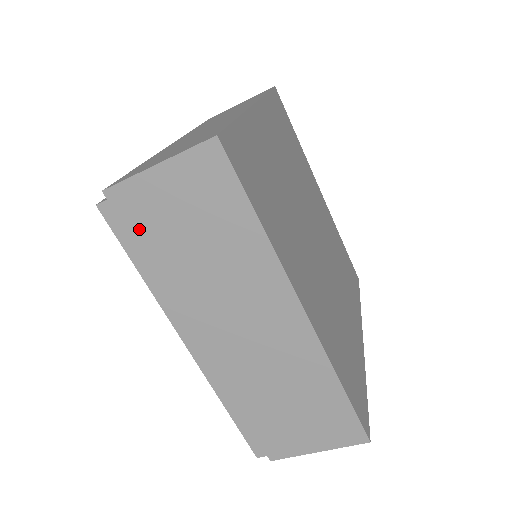
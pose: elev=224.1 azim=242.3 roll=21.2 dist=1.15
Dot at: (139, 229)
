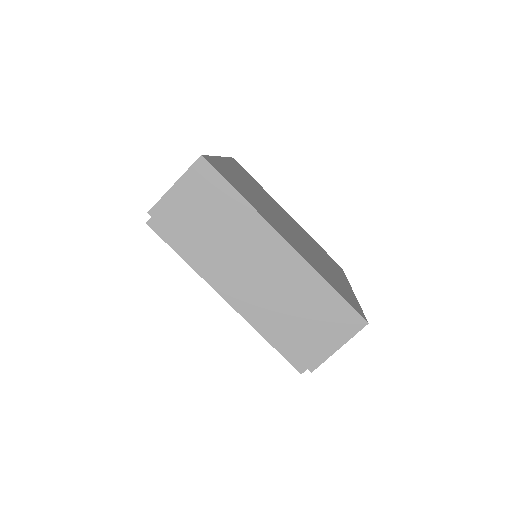
Dot at: (174, 228)
